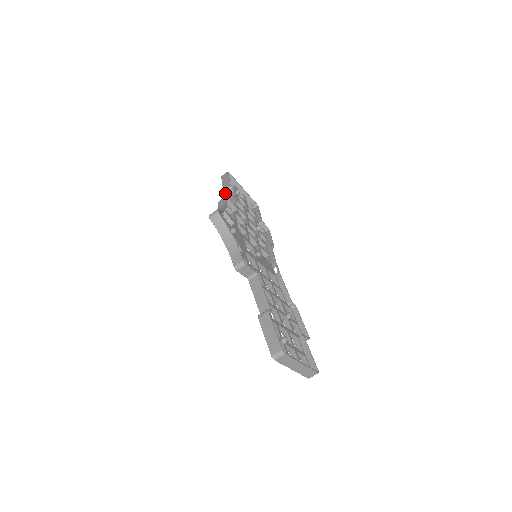
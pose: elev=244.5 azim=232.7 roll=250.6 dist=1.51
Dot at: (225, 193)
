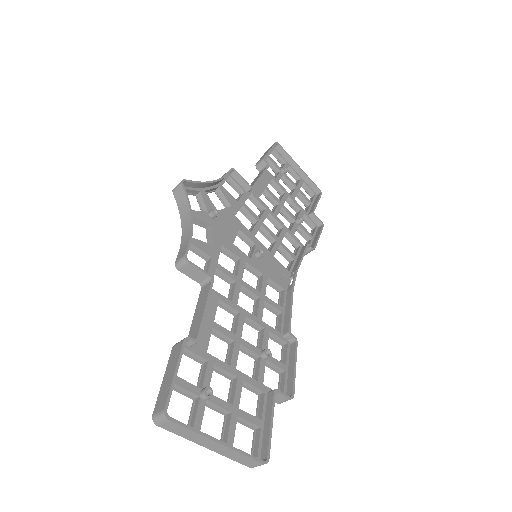
Dot at: (257, 169)
